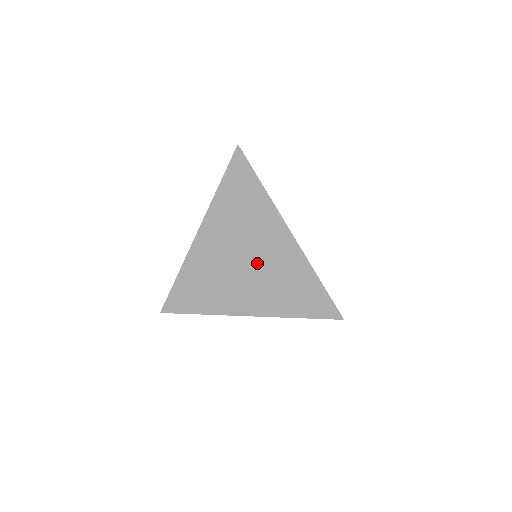
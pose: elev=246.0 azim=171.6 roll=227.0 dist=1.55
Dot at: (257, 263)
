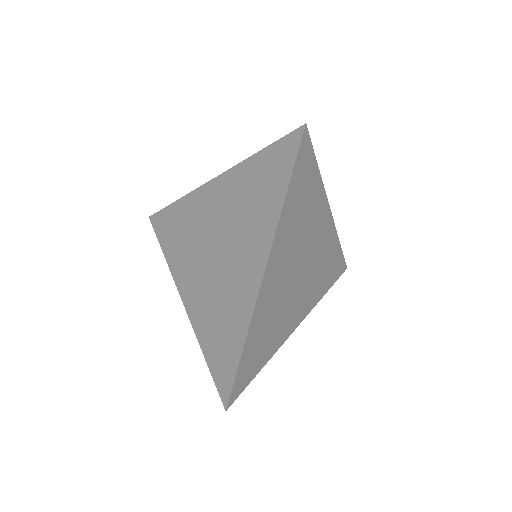
Dot at: (221, 268)
